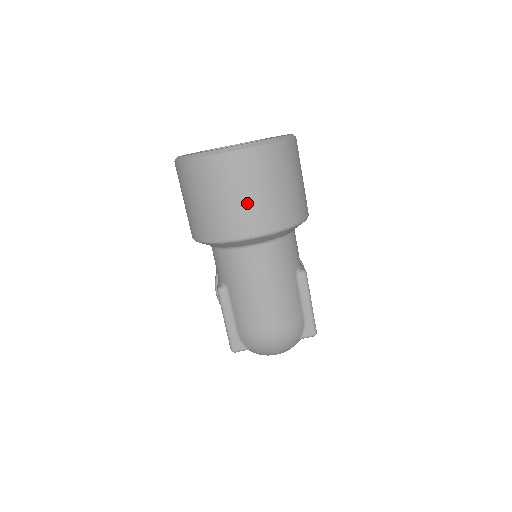
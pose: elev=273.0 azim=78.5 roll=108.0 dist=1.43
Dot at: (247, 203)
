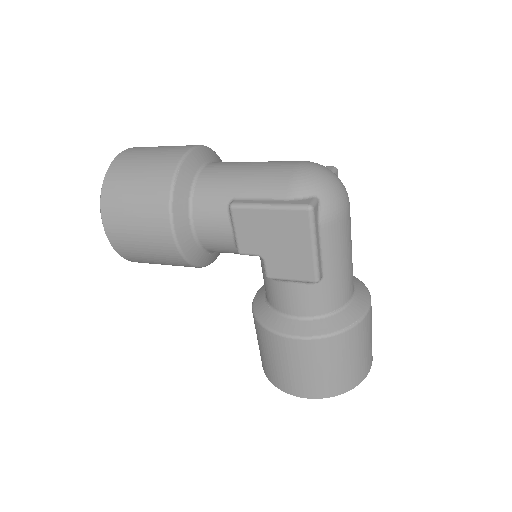
Dot at: (163, 149)
